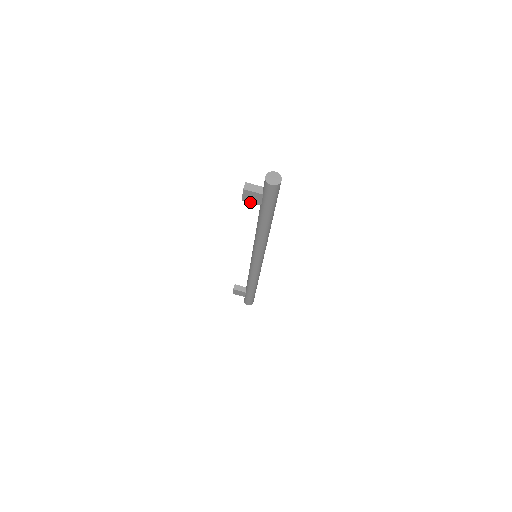
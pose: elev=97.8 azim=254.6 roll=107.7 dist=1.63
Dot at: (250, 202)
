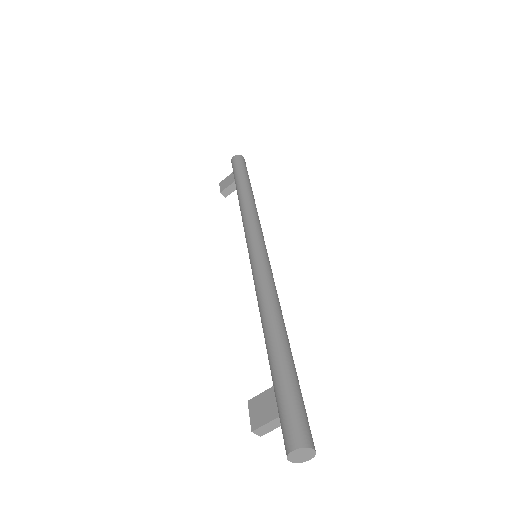
Dot at: occluded
